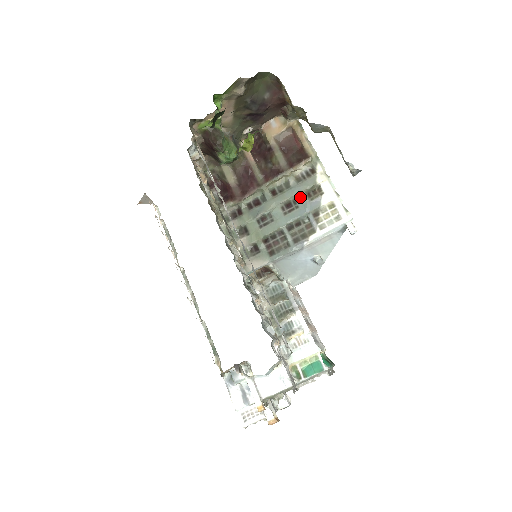
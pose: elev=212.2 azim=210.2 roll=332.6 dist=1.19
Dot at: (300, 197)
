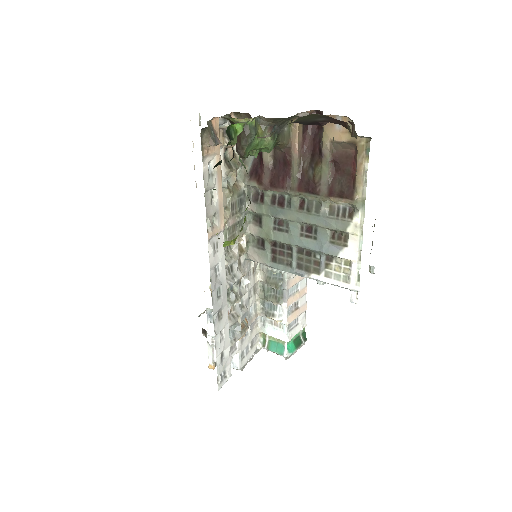
Dot at: (323, 231)
